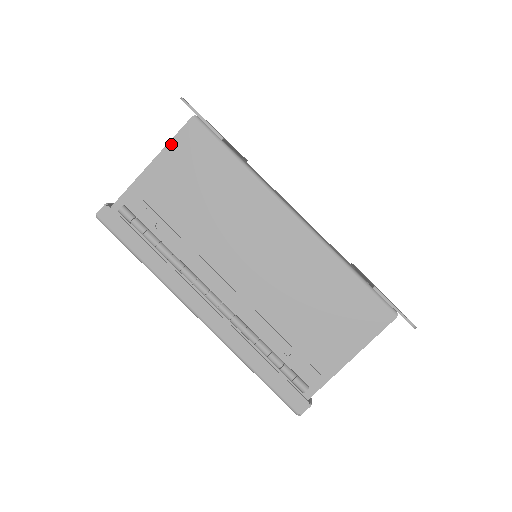
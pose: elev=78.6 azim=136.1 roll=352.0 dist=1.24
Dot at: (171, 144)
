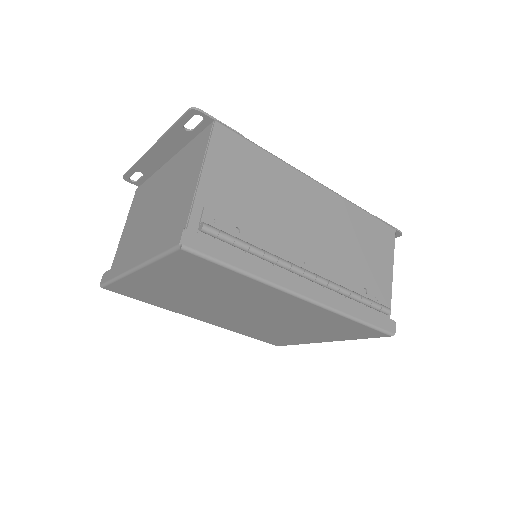
Dot at: (210, 150)
